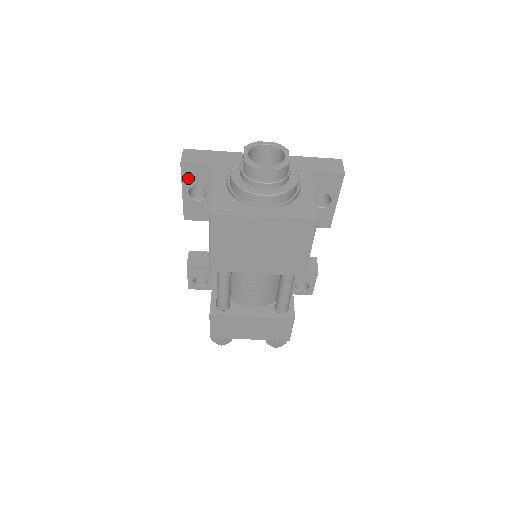
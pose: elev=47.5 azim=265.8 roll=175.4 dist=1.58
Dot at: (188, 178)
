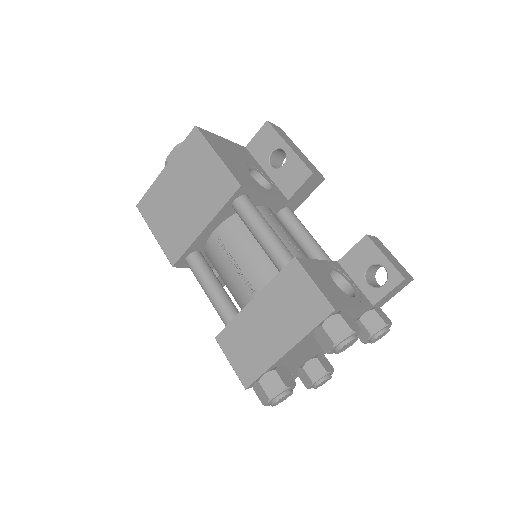
Dot at: occluded
